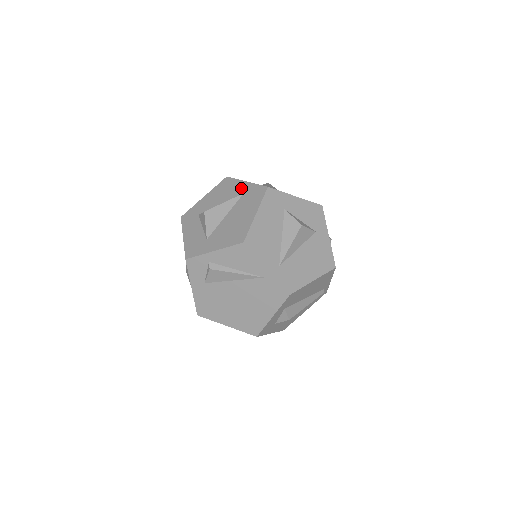
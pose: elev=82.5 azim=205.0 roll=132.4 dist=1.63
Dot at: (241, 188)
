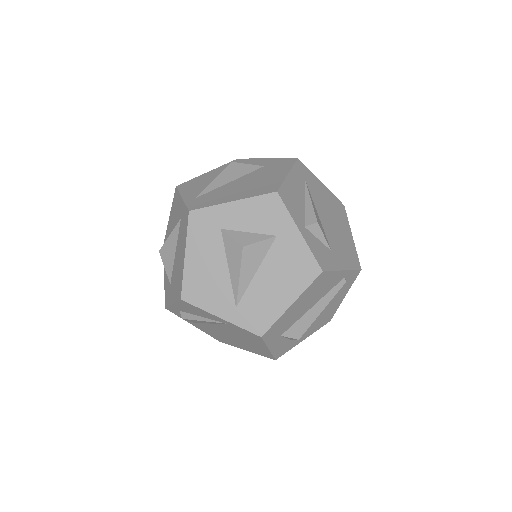
Dot at: (180, 209)
